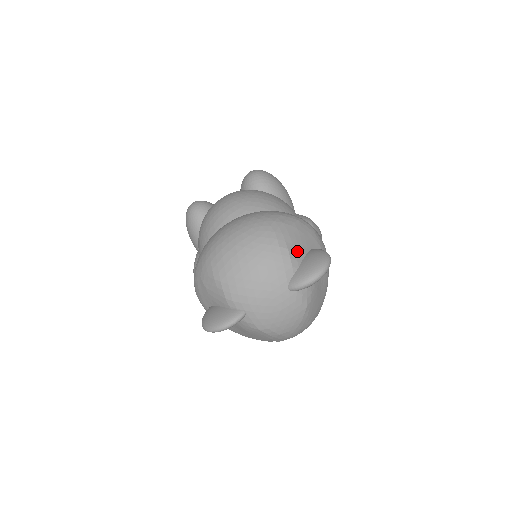
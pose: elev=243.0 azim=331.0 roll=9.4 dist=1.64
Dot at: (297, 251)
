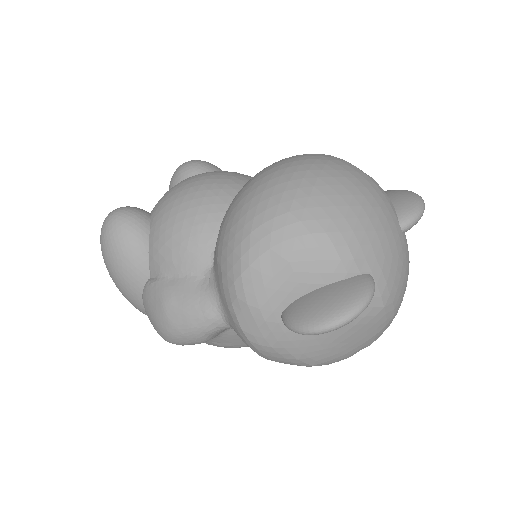
Dot at: occluded
